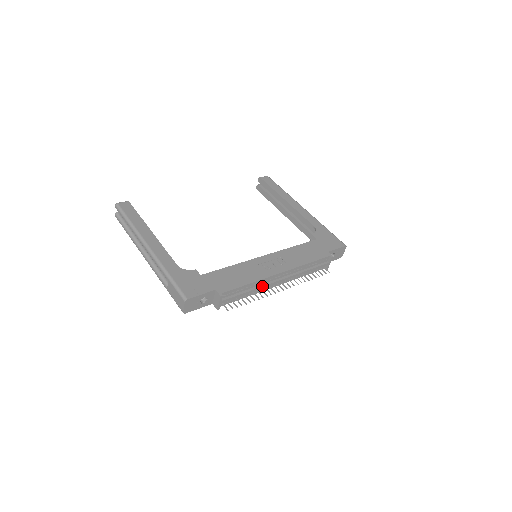
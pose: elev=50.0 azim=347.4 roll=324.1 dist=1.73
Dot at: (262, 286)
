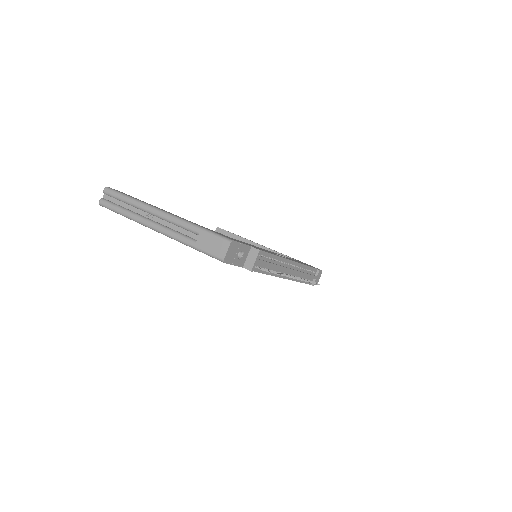
Dot at: (281, 266)
